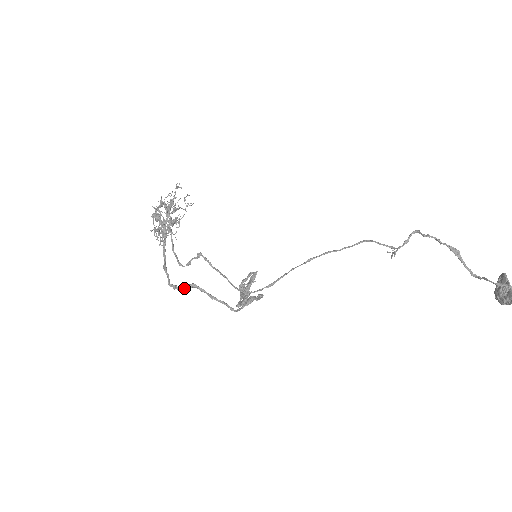
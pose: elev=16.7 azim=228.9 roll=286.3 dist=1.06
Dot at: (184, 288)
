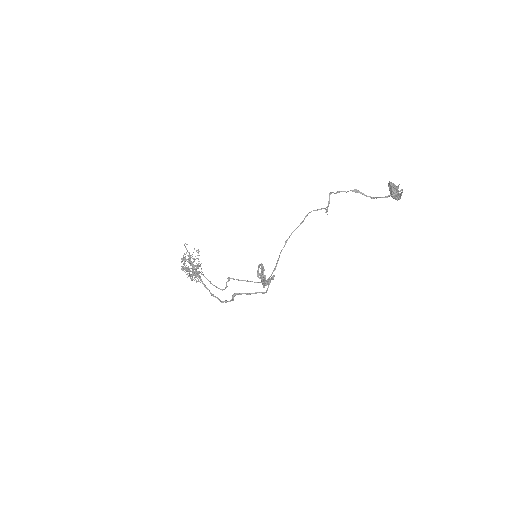
Dot at: (231, 299)
